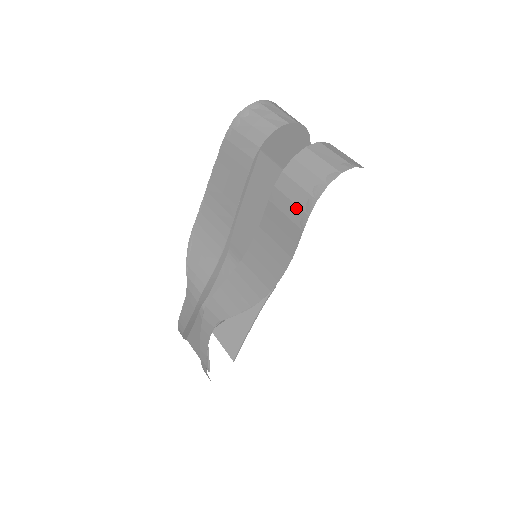
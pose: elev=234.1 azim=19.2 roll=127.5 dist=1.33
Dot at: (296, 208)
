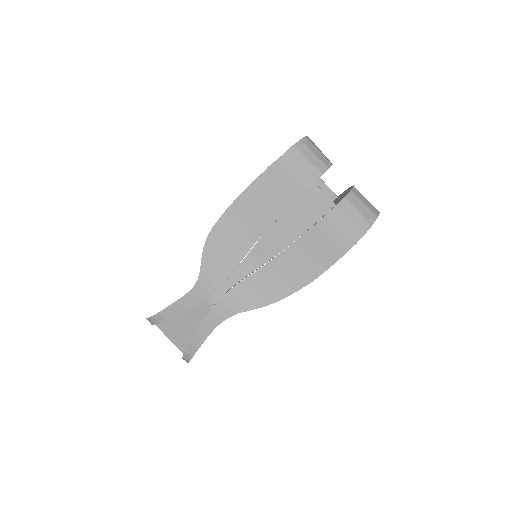
Dot at: (344, 236)
